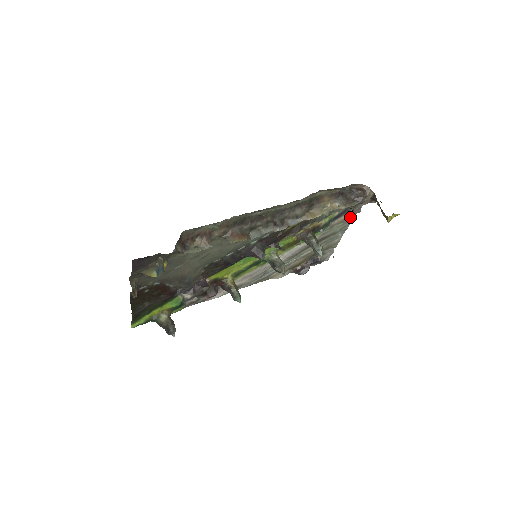
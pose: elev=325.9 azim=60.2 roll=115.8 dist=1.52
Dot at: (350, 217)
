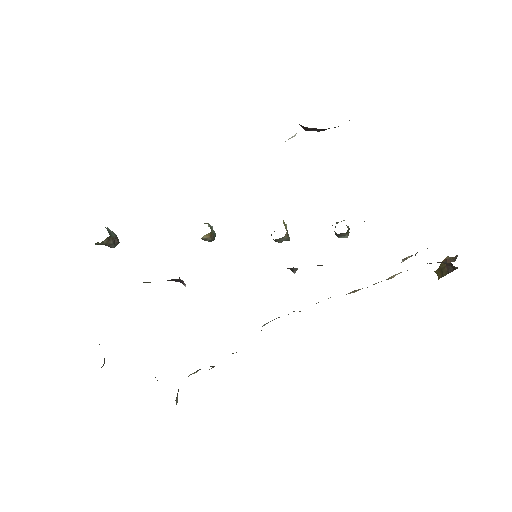
Dot at: occluded
